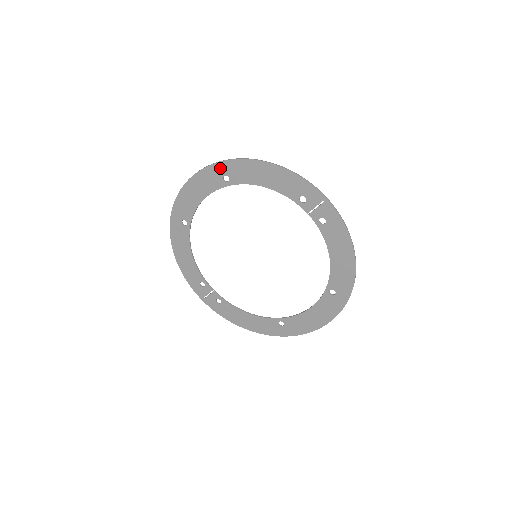
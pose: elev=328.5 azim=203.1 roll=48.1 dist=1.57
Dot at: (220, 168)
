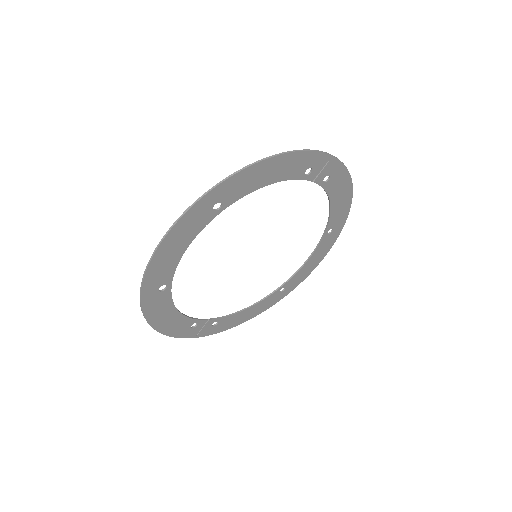
Dot at: (208, 200)
